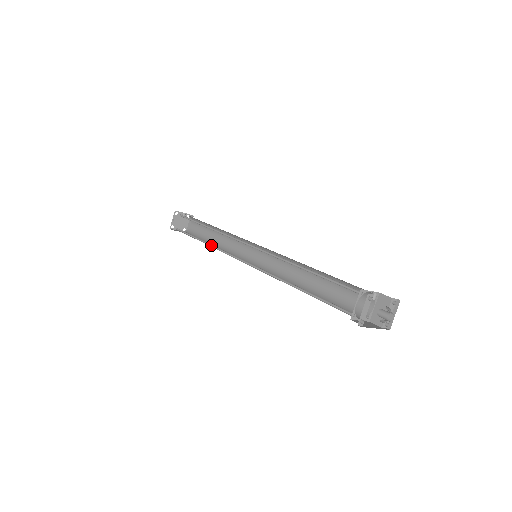
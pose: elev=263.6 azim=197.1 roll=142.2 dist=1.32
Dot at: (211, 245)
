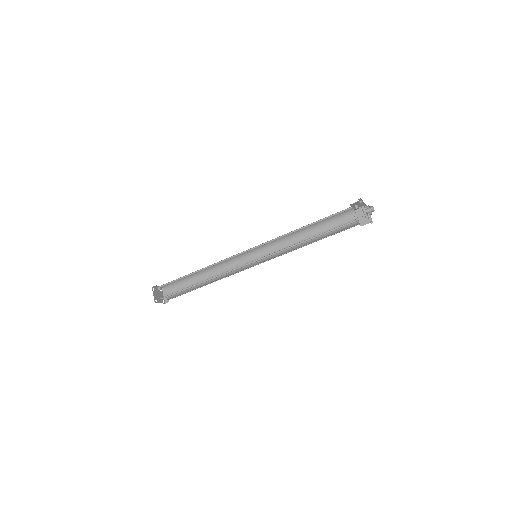
Dot at: (211, 279)
